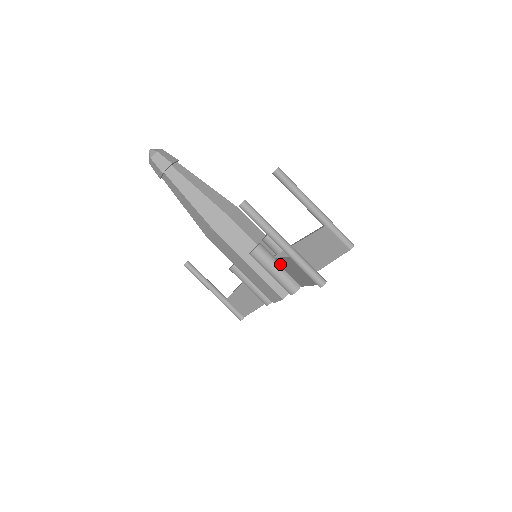
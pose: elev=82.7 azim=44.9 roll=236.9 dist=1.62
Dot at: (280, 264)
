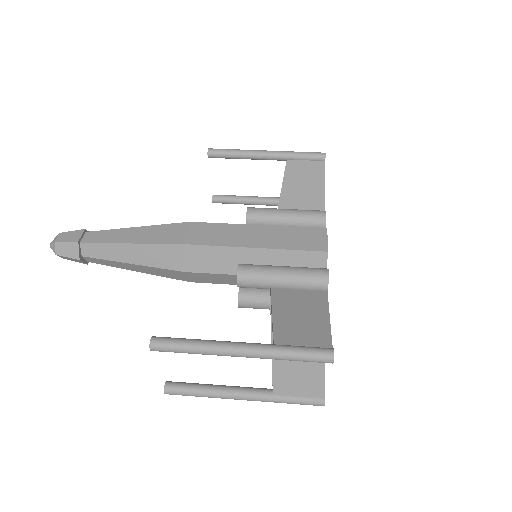
Dot at: occluded
